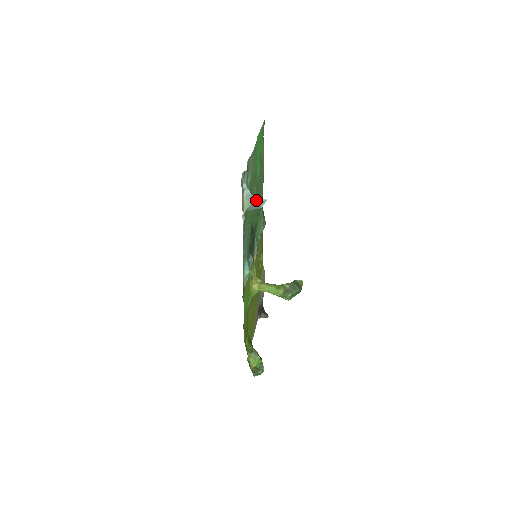
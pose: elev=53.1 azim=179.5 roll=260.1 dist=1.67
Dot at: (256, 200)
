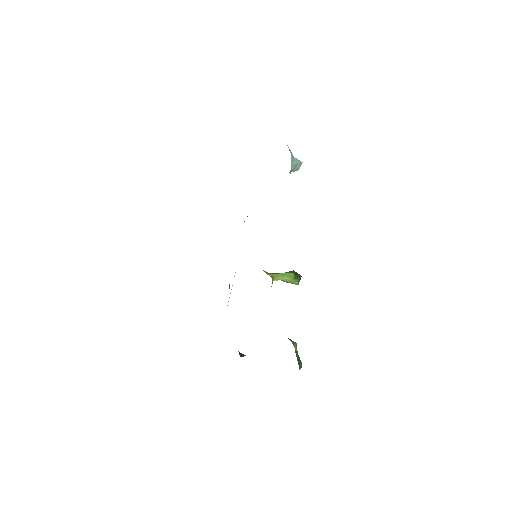
Dot at: (297, 161)
